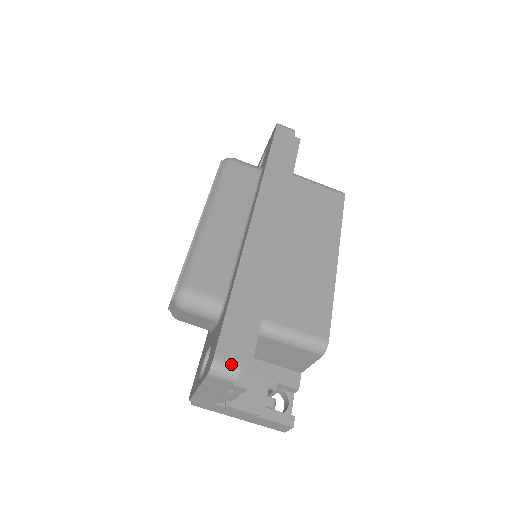
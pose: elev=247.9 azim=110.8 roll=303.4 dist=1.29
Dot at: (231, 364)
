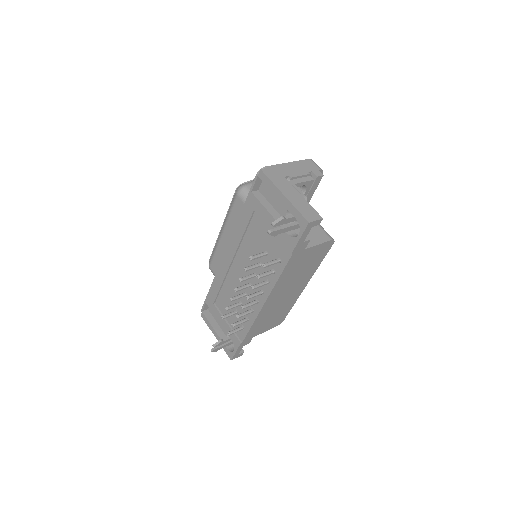
Dot at: occluded
